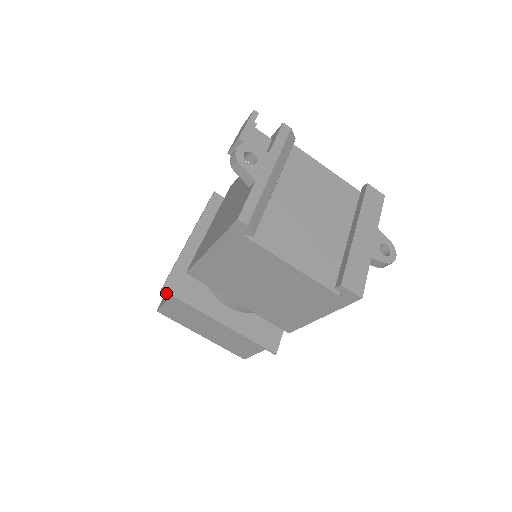
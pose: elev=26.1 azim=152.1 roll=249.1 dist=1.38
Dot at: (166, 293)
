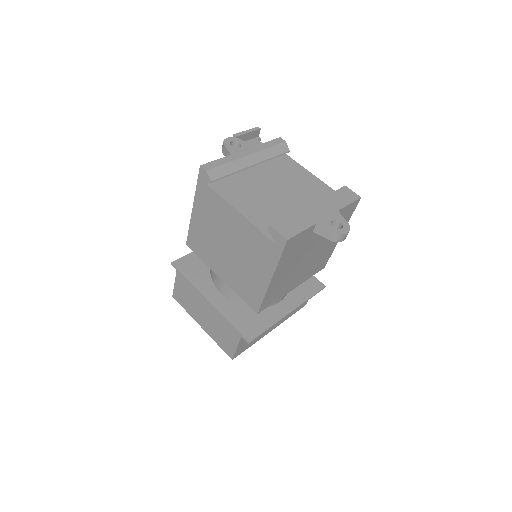
Dot at: (174, 267)
